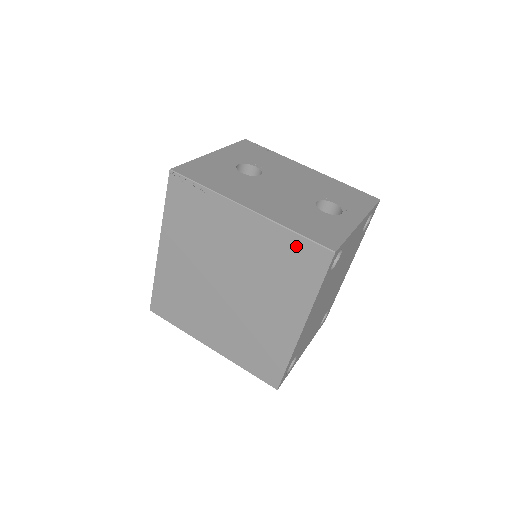
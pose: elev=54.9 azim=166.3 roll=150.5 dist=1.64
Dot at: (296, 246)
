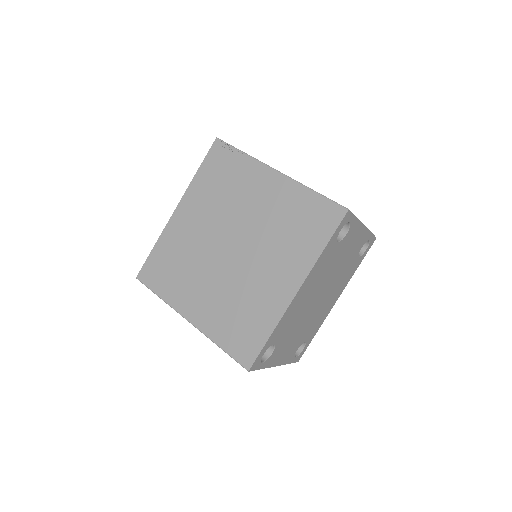
Dot at: (313, 204)
